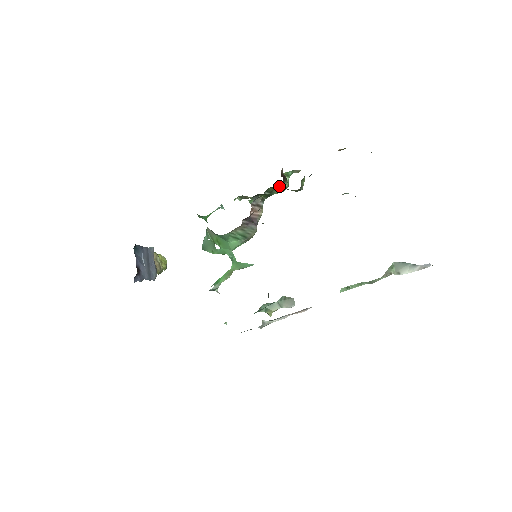
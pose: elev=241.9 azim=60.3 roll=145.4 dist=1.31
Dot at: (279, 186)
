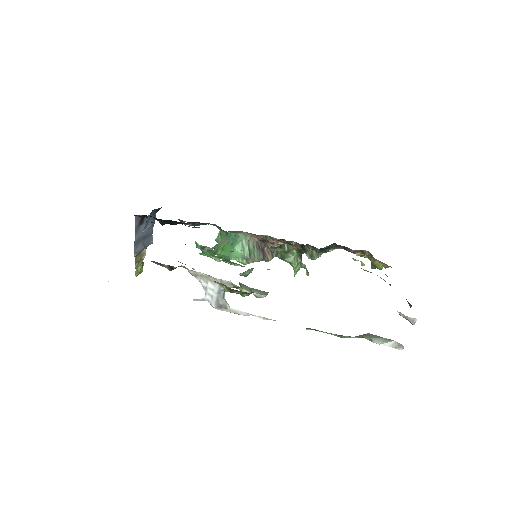
Dot at: (296, 254)
